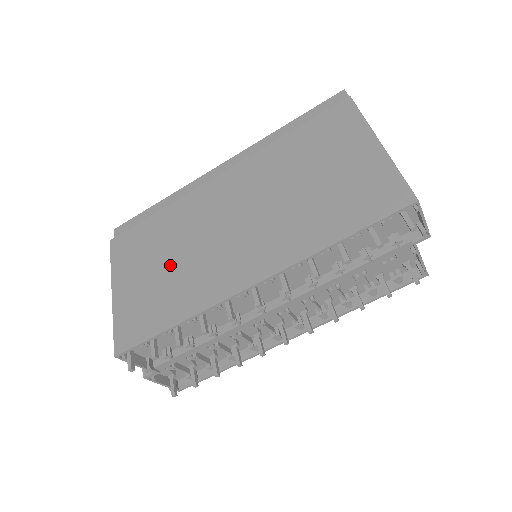
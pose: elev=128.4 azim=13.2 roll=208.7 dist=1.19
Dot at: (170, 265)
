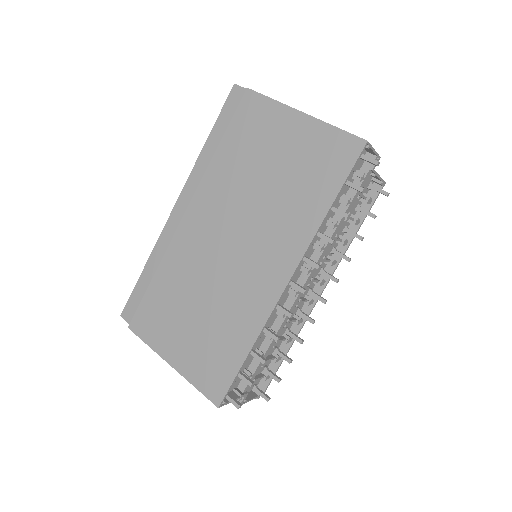
Dot at: (204, 311)
